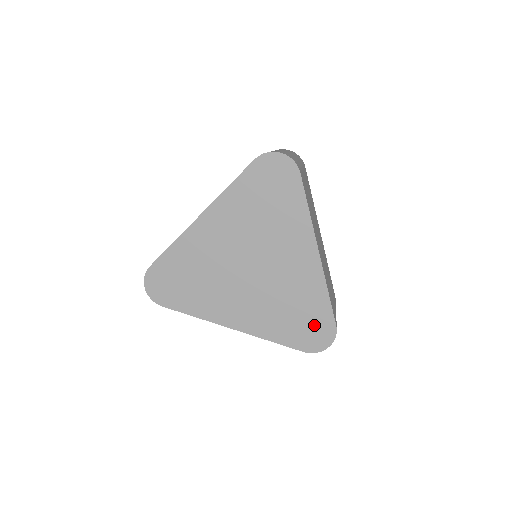
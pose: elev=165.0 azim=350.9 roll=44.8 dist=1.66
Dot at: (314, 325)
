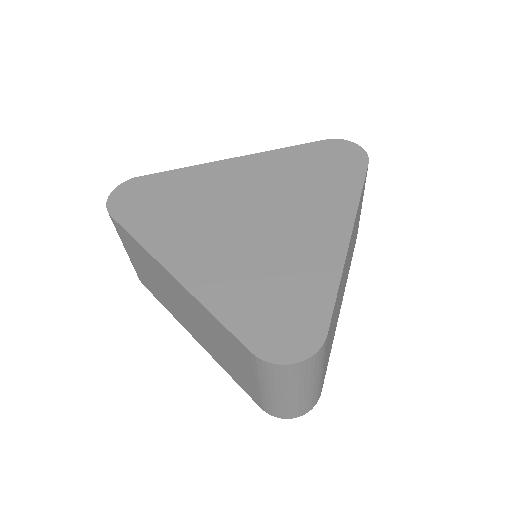
Dot at: (293, 319)
